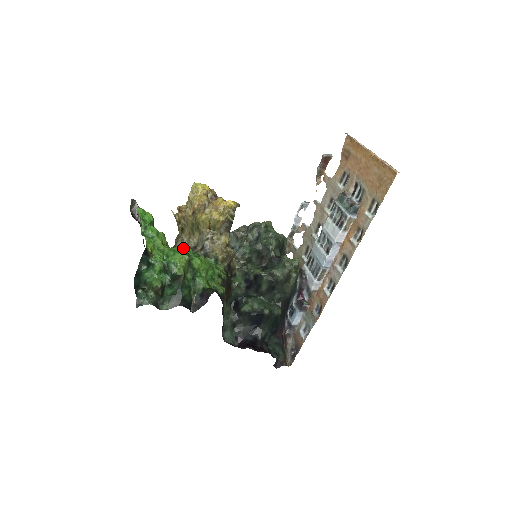
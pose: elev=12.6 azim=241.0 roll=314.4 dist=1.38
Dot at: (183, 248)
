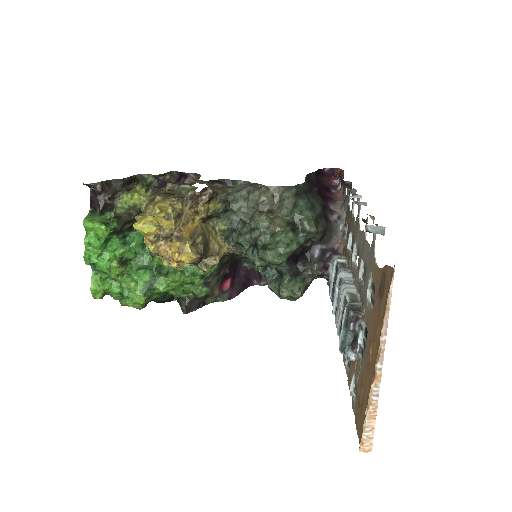
Dot at: (153, 256)
